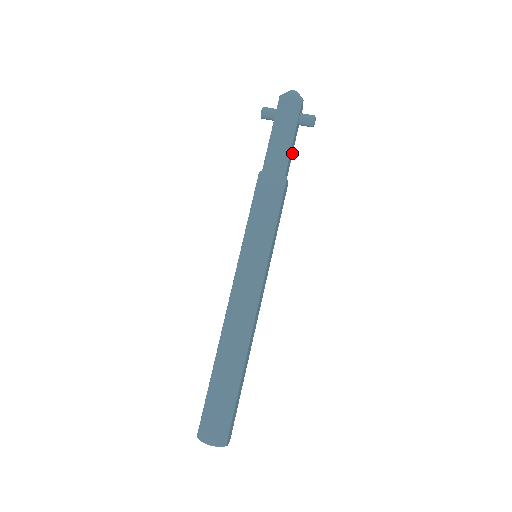
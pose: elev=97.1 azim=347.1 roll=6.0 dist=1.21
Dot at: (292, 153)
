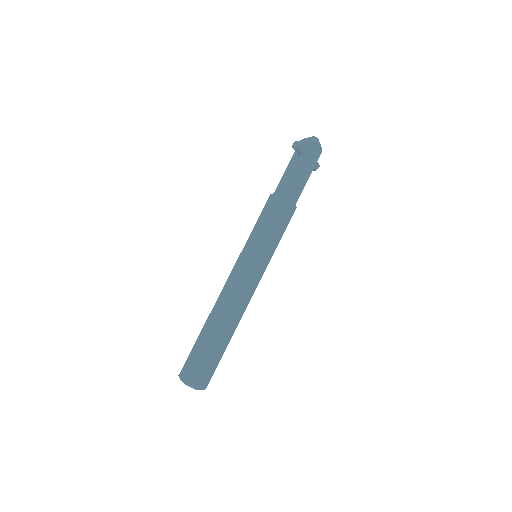
Dot at: occluded
